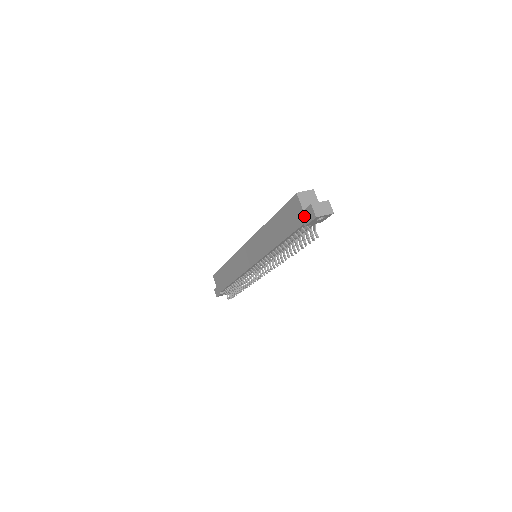
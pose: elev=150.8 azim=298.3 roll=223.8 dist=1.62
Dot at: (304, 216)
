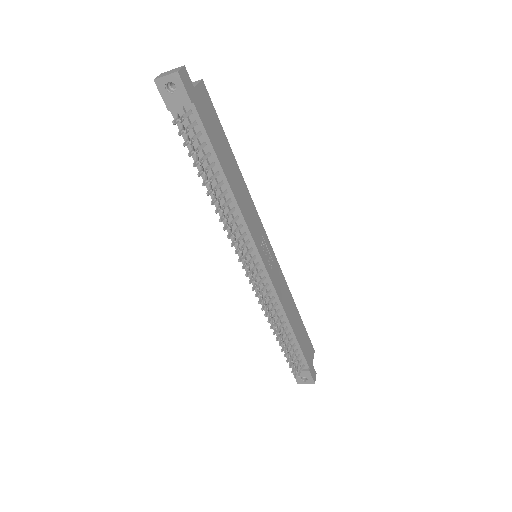
Dot at: occluded
